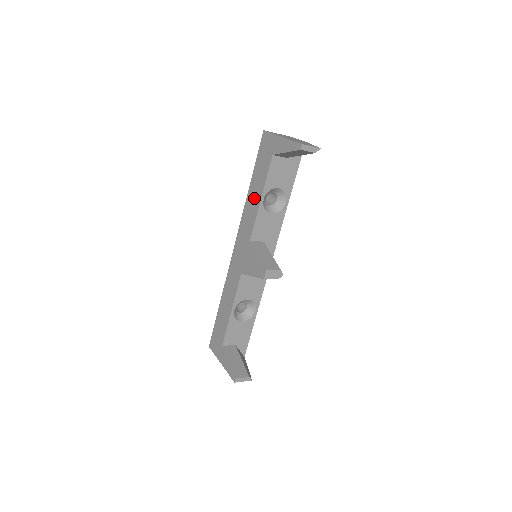
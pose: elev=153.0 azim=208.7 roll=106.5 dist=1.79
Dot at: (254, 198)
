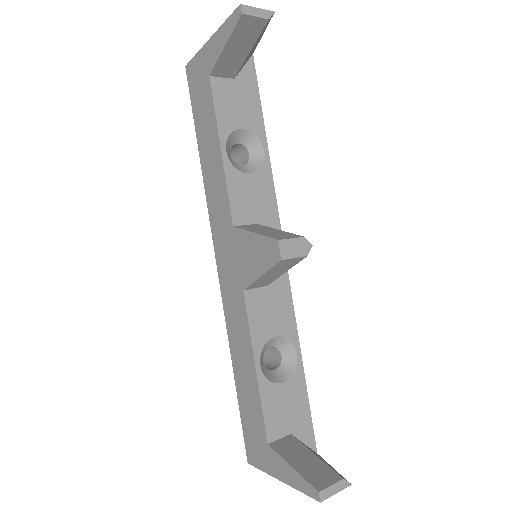
Dot at: (212, 161)
